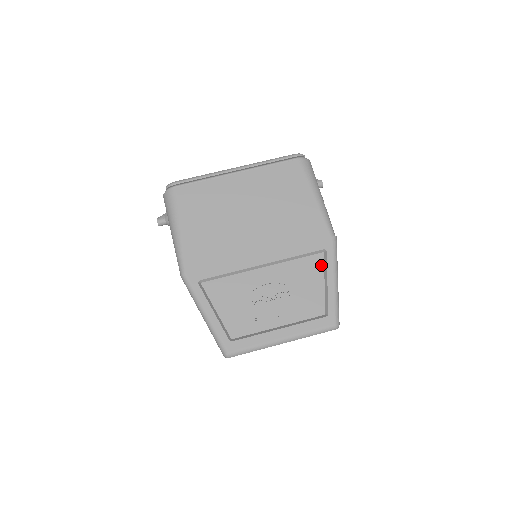
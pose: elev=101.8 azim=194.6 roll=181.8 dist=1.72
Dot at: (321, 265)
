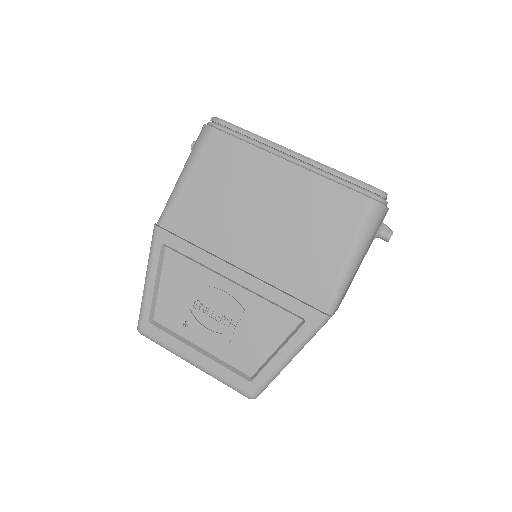
Dot at: (289, 330)
